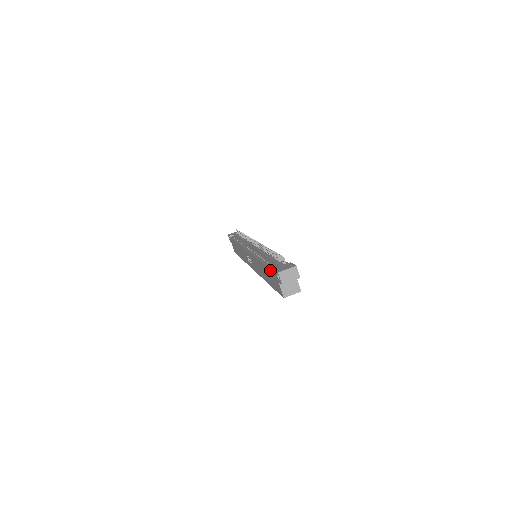
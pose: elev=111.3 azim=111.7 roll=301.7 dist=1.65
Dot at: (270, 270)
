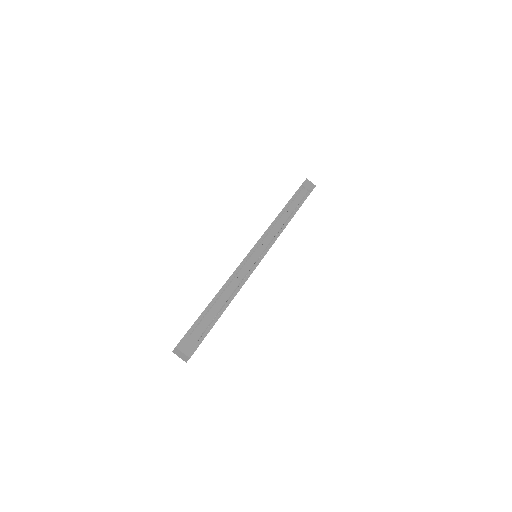
Dot at: (194, 322)
